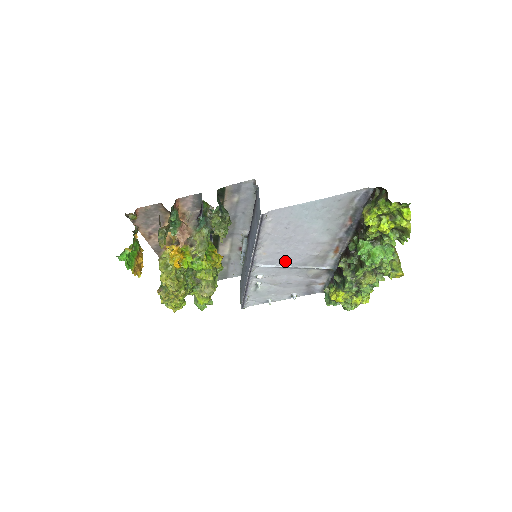
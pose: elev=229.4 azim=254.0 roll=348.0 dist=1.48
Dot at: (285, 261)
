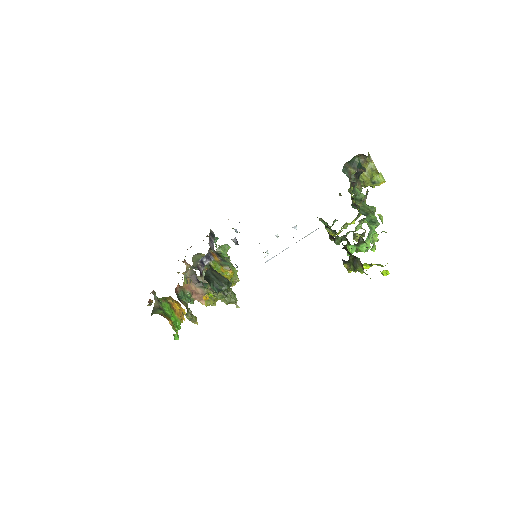
Dot at: occluded
